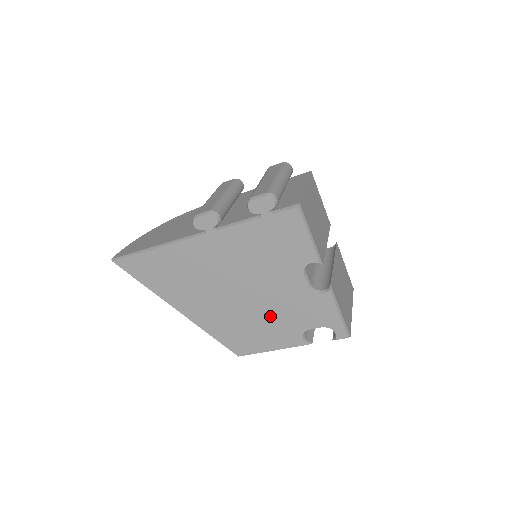
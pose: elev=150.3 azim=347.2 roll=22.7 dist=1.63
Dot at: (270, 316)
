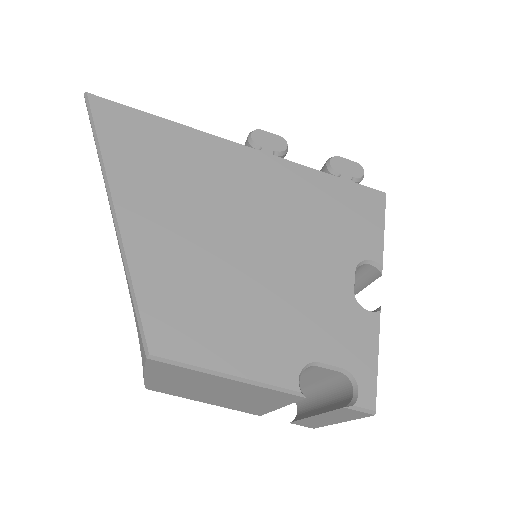
Dot at: (269, 304)
